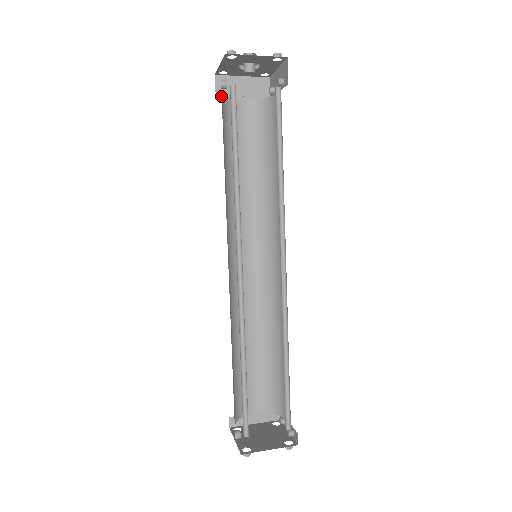
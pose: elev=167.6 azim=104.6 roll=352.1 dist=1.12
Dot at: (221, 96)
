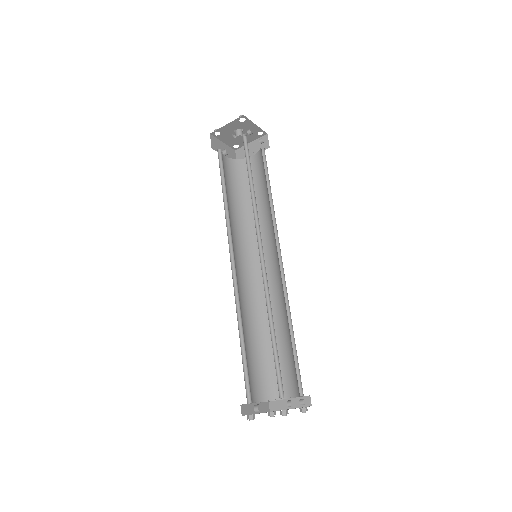
Dot at: occluded
